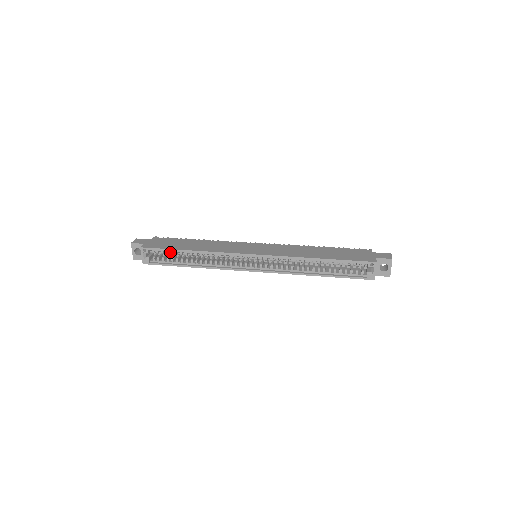
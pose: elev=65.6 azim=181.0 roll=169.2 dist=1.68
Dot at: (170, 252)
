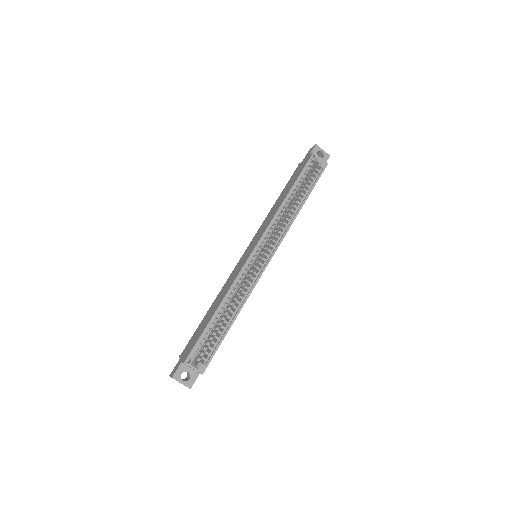
Dot at: (207, 334)
